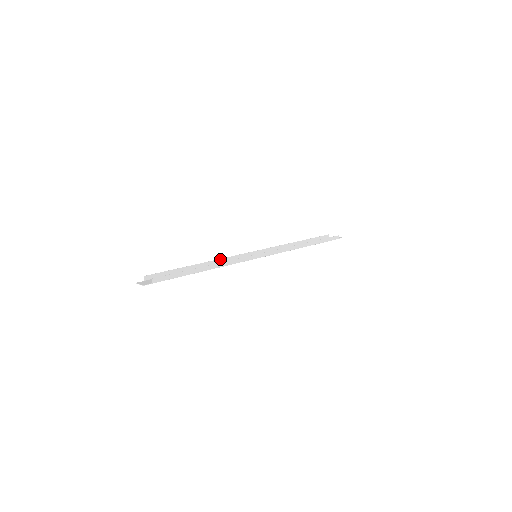
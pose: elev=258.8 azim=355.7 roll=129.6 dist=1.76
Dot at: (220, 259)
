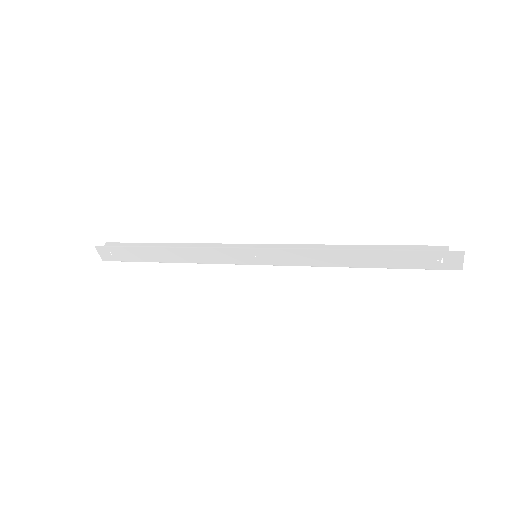
Dot at: occluded
